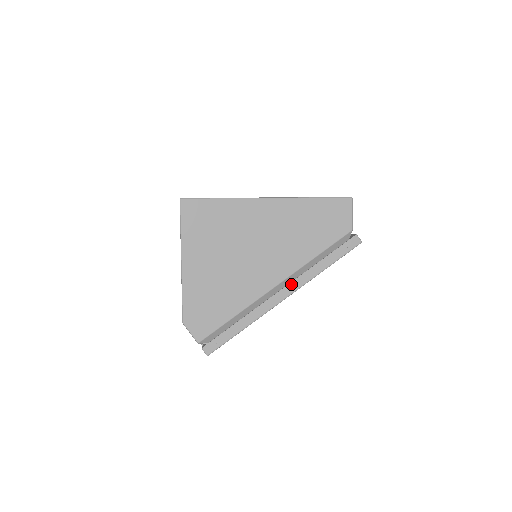
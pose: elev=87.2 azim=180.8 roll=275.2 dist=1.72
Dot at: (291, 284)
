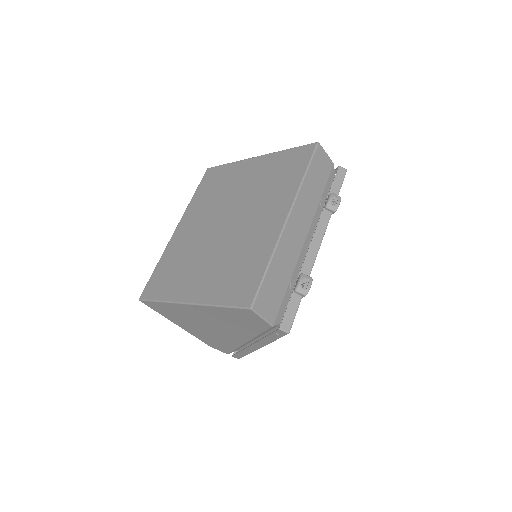
Dot at: (255, 344)
